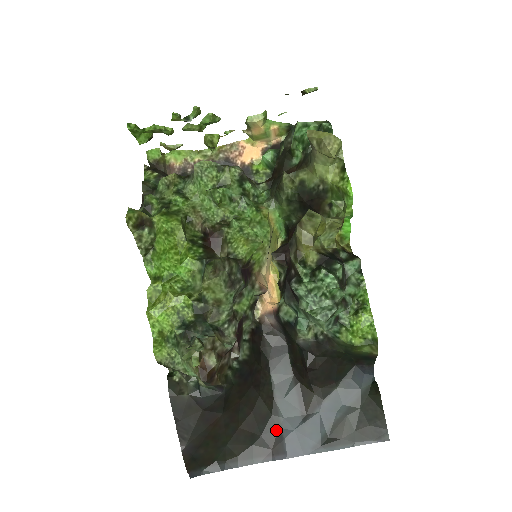
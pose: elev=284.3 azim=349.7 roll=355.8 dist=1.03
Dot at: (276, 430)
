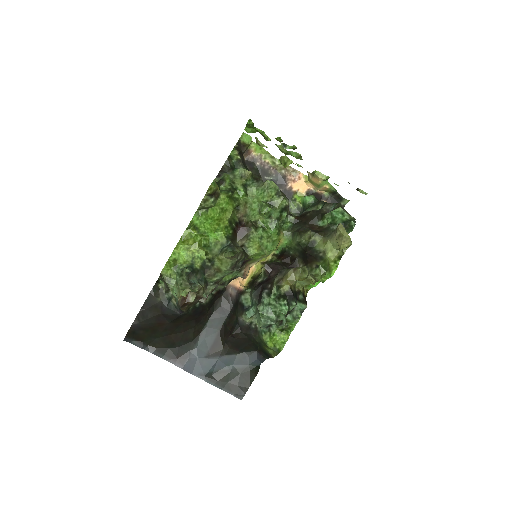
Dot at: (188, 350)
